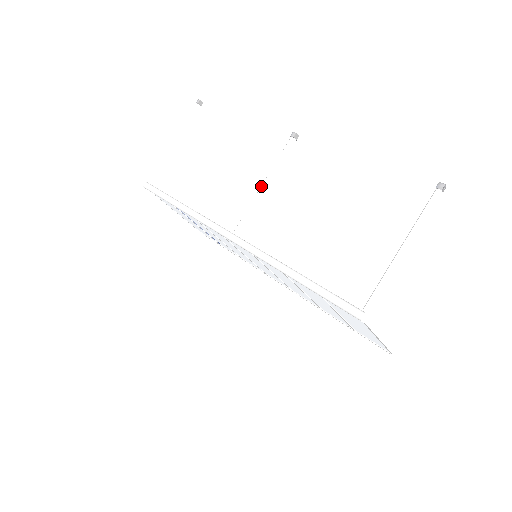
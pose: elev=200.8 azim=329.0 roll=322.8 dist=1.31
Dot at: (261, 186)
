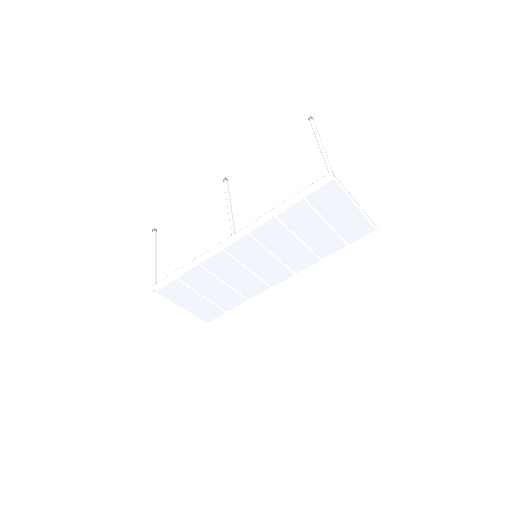
Dot at: occluded
